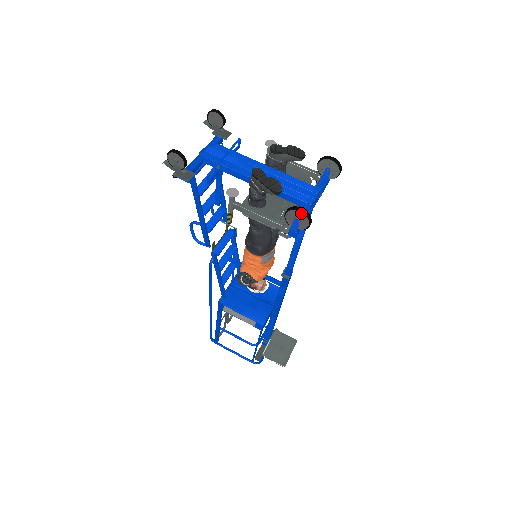
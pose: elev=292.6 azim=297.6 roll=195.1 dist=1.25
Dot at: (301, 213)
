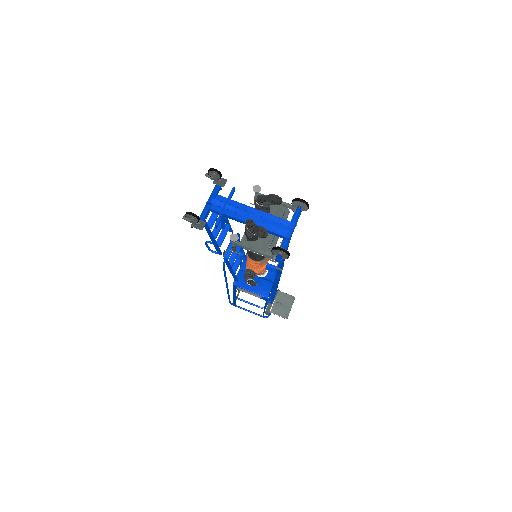
Dot at: (282, 251)
